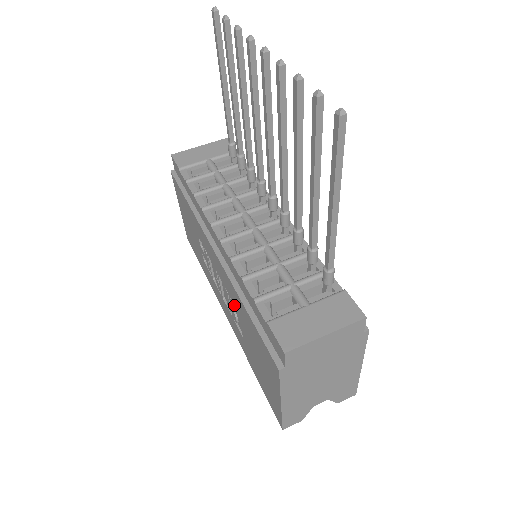
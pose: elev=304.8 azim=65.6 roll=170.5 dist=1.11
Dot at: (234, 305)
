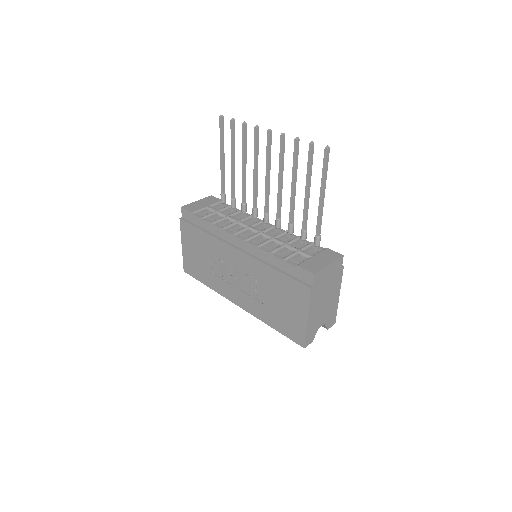
Dot at: (256, 281)
